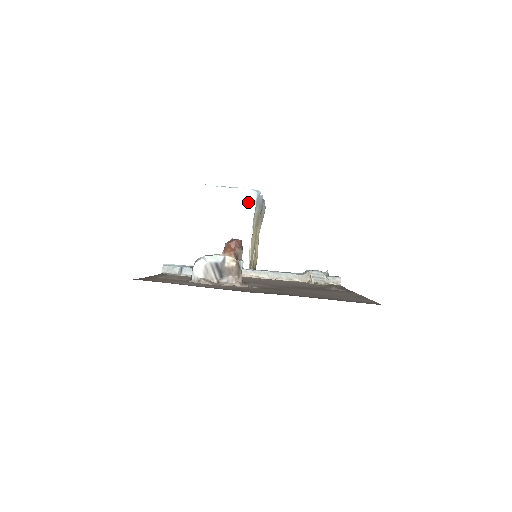
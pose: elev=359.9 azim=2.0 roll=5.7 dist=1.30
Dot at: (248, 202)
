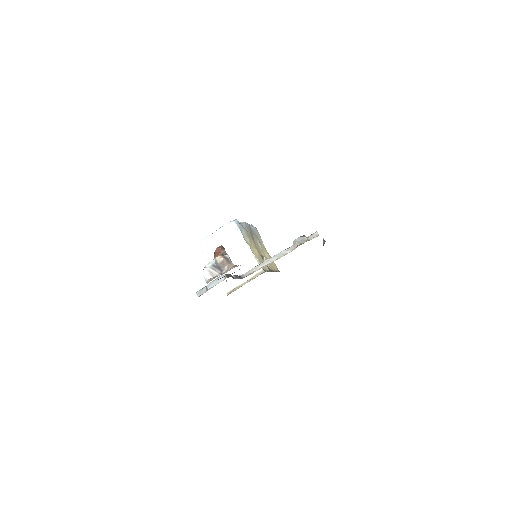
Dot at: (233, 230)
